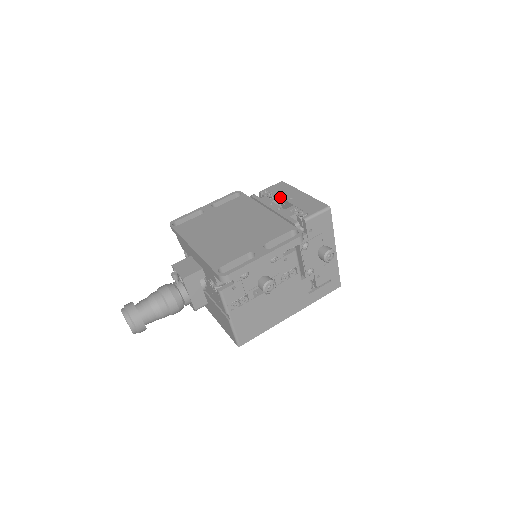
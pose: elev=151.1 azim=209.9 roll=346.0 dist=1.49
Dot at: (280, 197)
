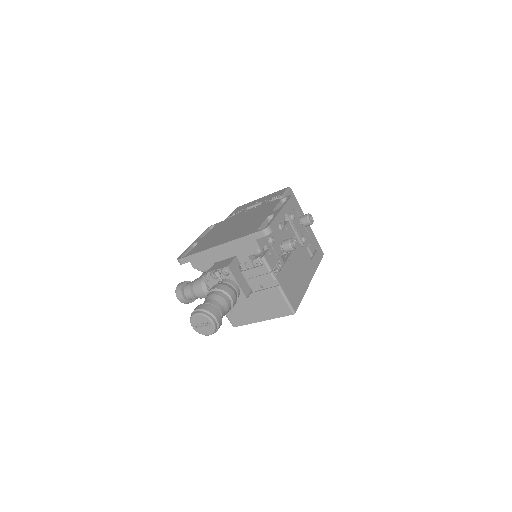
Dot at: (247, 207)
